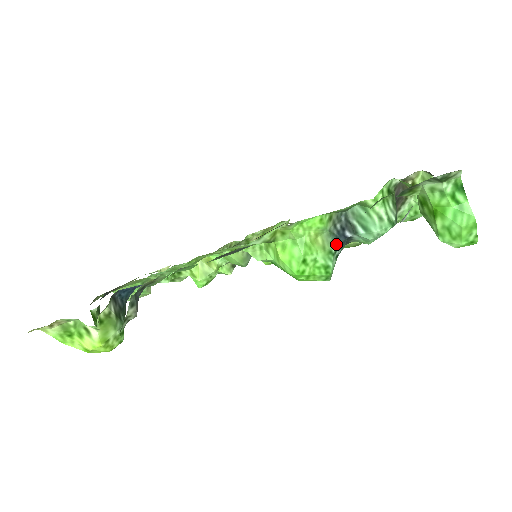
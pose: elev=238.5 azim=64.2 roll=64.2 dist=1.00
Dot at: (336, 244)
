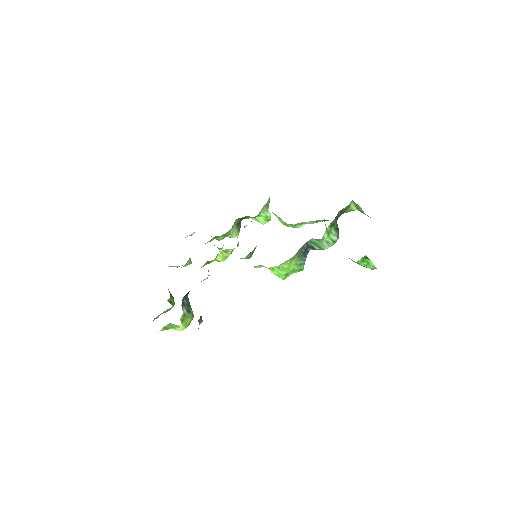
Dot at: (303, 259)
